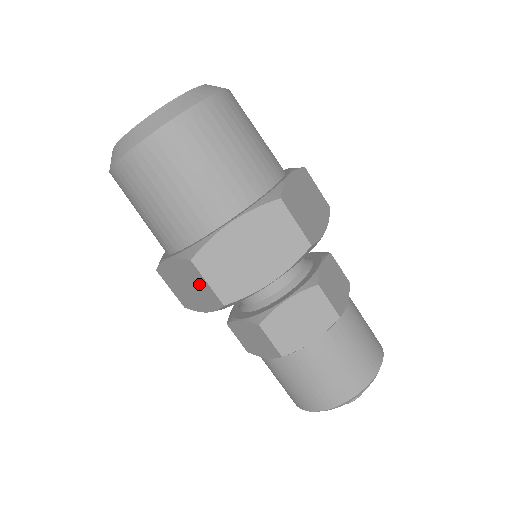
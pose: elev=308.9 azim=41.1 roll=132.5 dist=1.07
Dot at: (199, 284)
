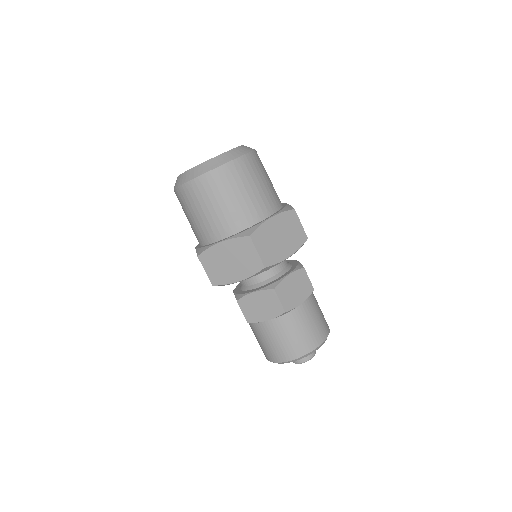
Dot at: (247, 255)
